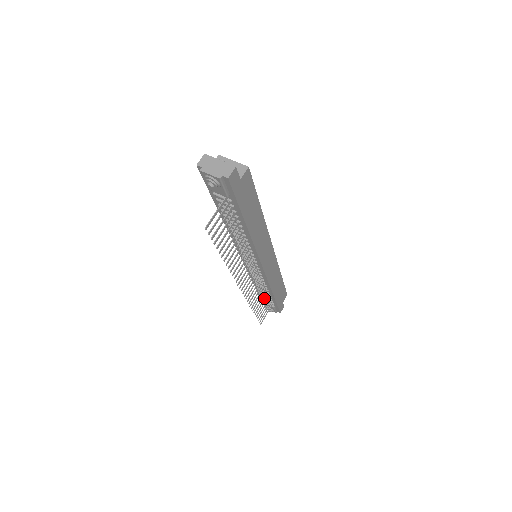
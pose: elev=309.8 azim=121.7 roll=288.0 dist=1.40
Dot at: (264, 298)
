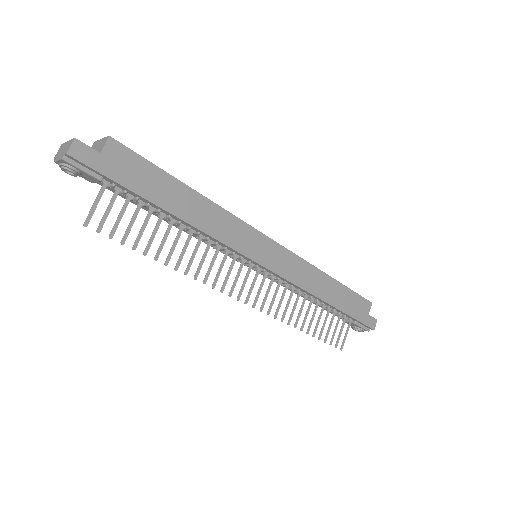
Dot at: (320, 312)
